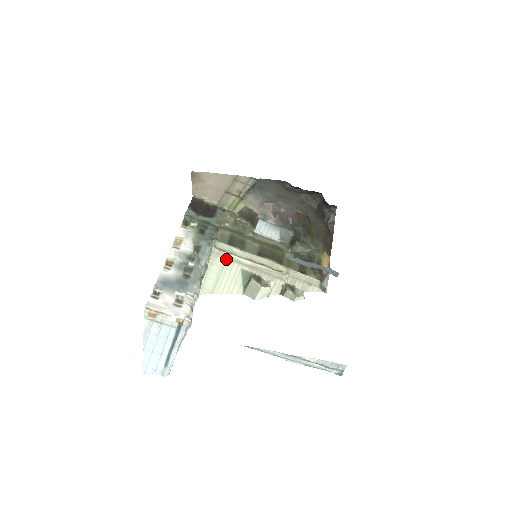
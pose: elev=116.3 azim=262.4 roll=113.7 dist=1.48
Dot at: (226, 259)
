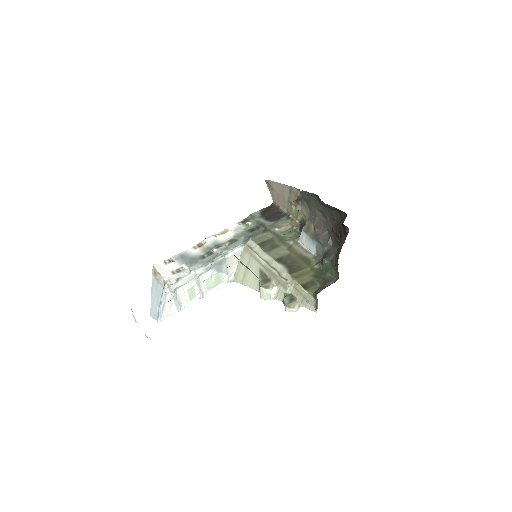
Dot at: (251, 256)
